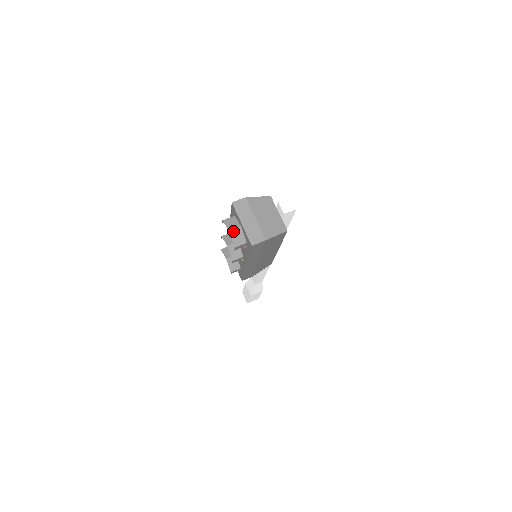
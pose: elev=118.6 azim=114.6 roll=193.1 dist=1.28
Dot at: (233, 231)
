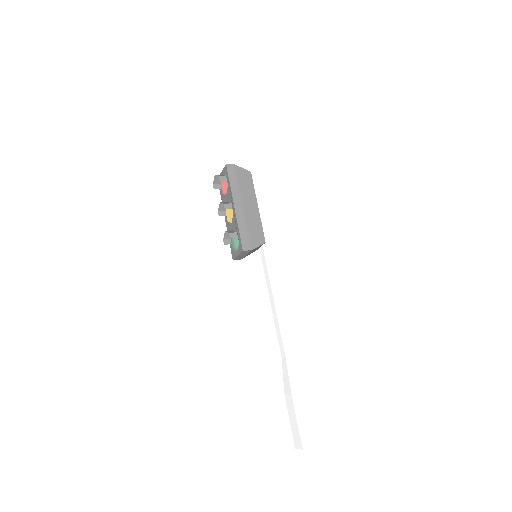
Dot at: (217, 175)
